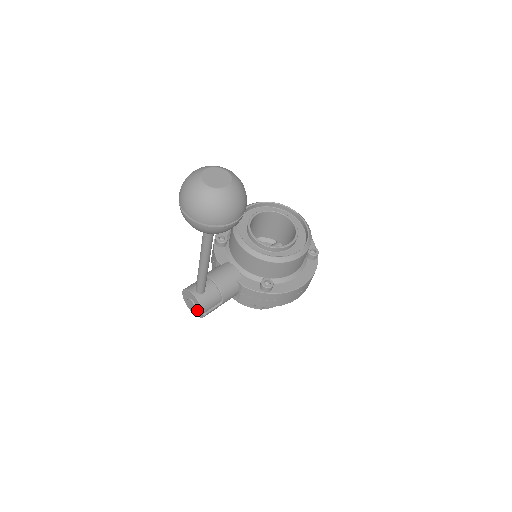
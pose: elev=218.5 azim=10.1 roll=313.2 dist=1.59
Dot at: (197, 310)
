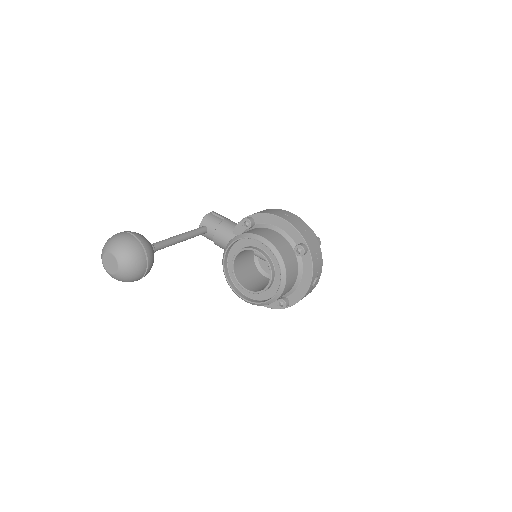
Dot at: occluded
